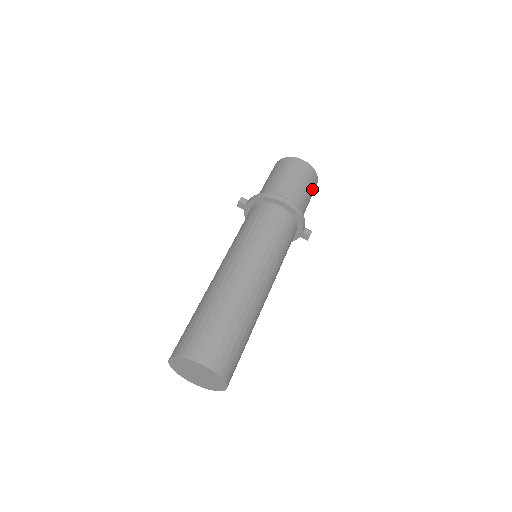
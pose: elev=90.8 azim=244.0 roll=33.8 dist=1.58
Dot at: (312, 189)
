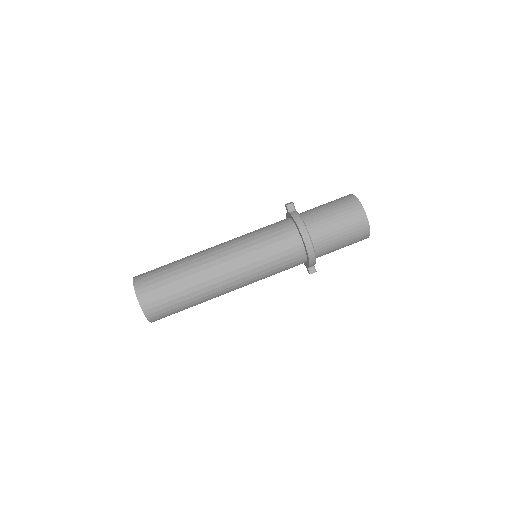
Dot at: (352, 243)
